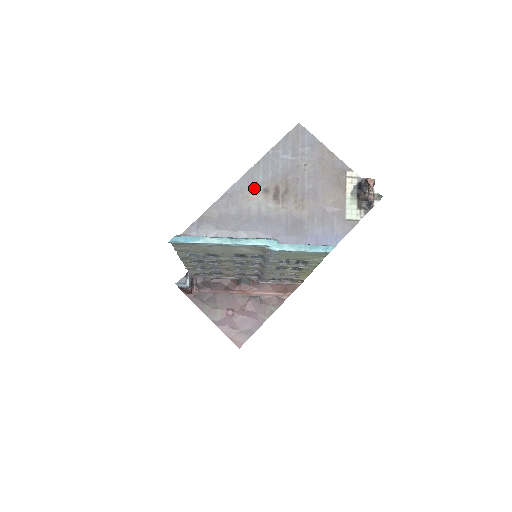
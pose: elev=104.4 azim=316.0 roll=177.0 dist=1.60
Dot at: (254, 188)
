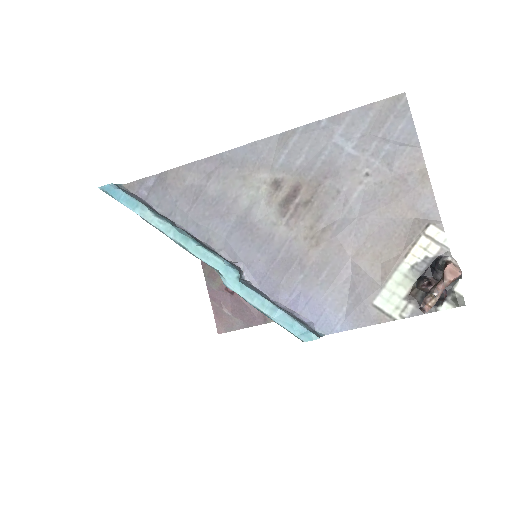
Dot at: (262, 170)
